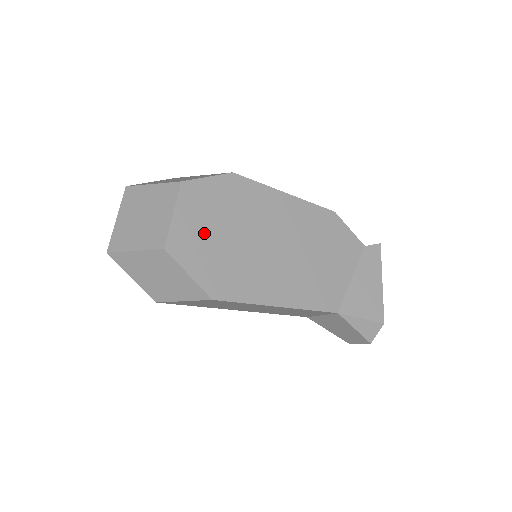
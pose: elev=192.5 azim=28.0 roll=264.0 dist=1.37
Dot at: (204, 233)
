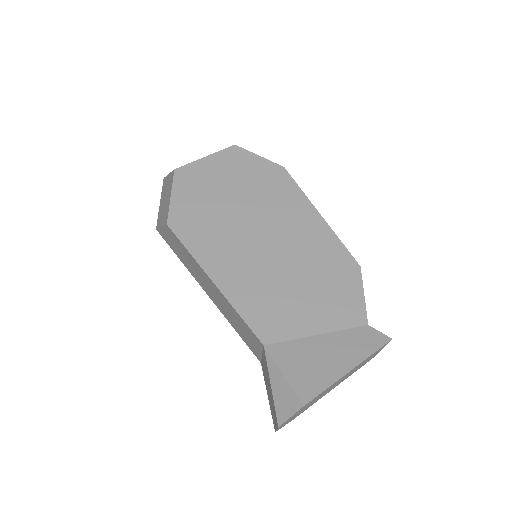
Dot at: (213, 183)
